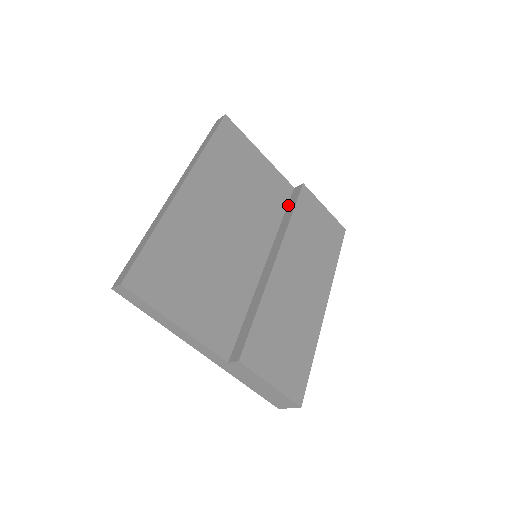
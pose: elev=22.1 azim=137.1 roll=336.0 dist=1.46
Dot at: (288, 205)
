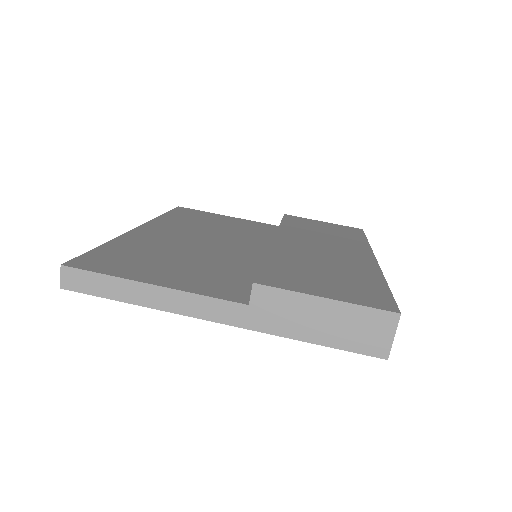
Dot at: occluded
